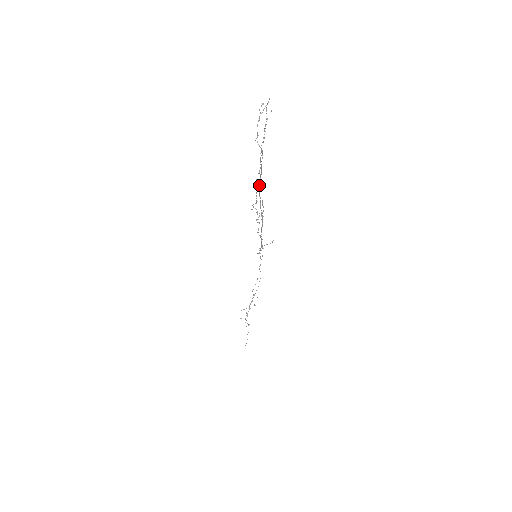
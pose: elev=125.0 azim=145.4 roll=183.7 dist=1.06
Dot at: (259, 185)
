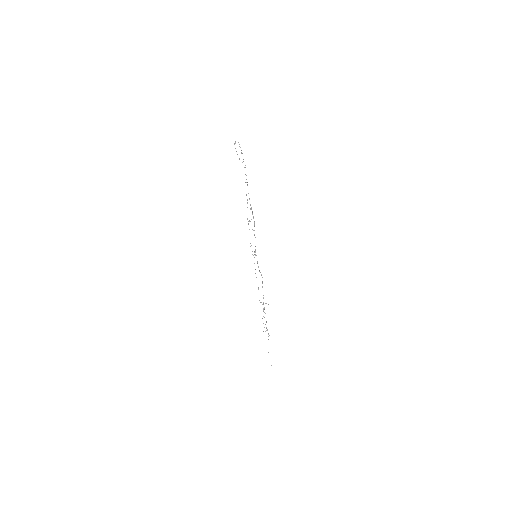
Dot at: occluded
